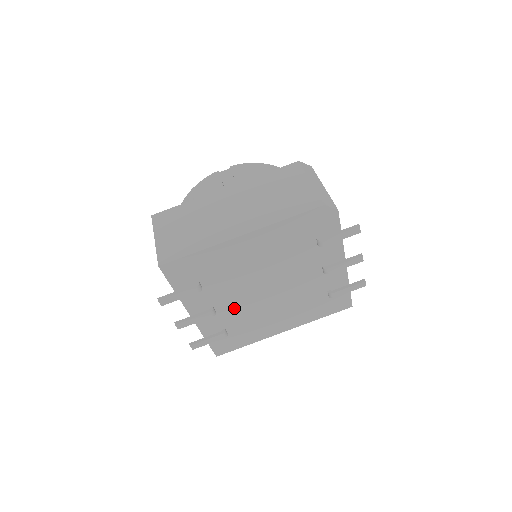
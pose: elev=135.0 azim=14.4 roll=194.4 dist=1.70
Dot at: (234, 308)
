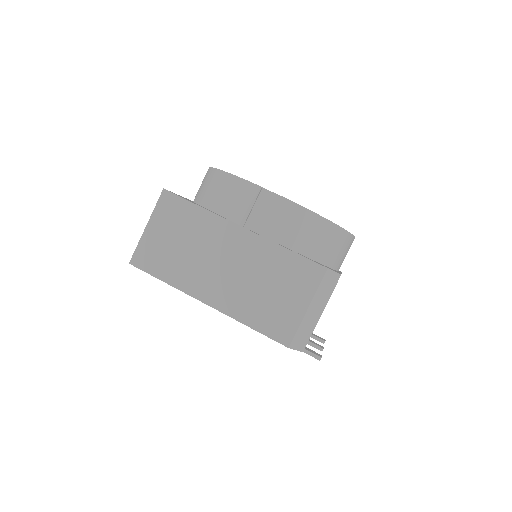
Dot at: occluded
